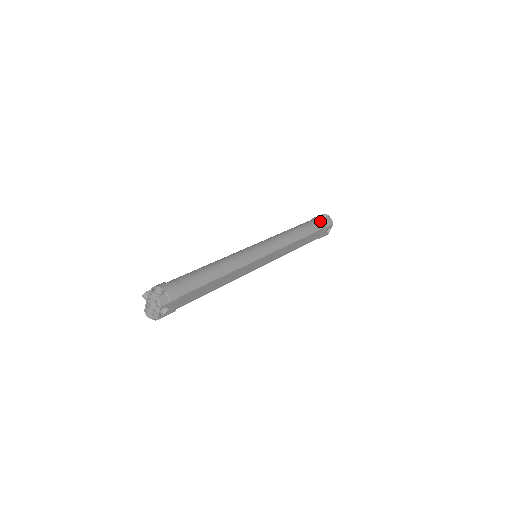
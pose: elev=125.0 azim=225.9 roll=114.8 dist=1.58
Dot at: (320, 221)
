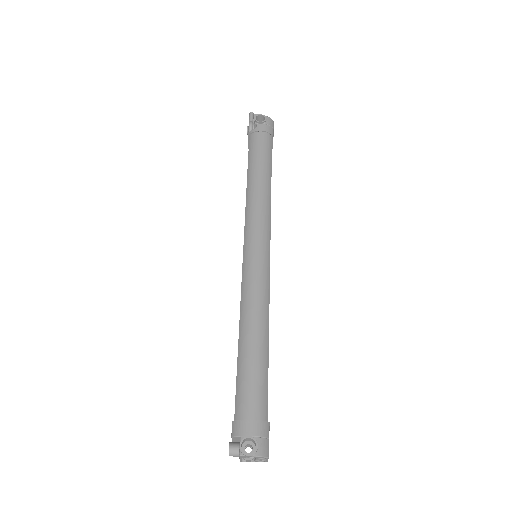
Dot at: (262, 133)
